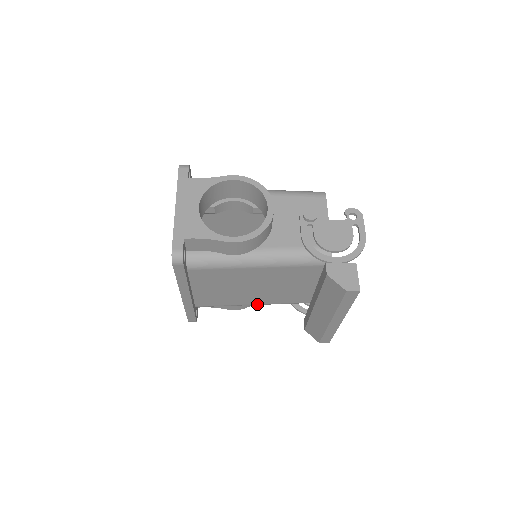
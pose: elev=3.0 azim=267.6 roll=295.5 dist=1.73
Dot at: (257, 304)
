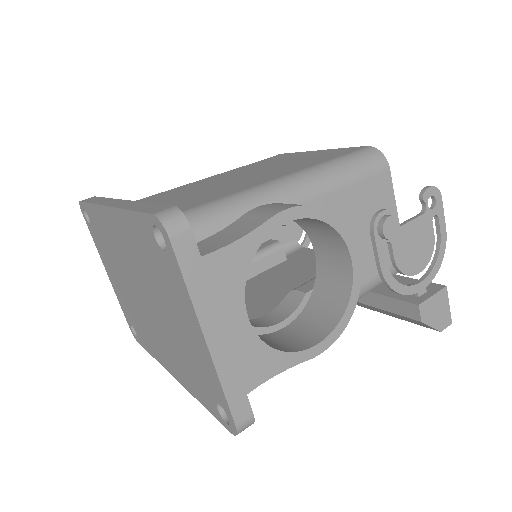
Dot at: occluded
